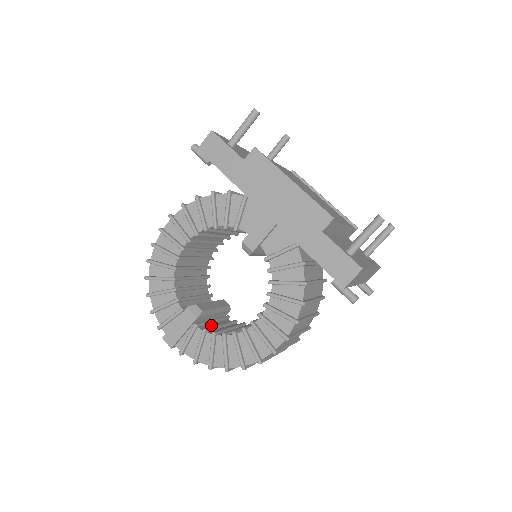
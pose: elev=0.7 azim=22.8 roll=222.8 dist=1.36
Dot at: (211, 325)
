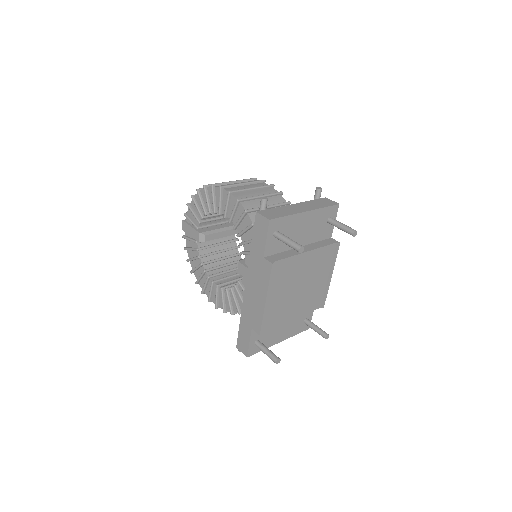
Dot at: (211, 241)
